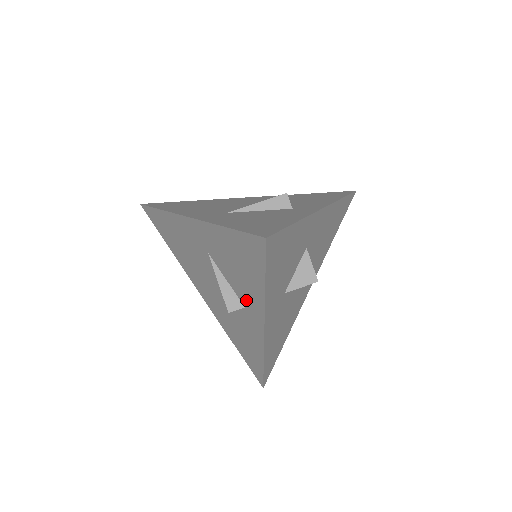
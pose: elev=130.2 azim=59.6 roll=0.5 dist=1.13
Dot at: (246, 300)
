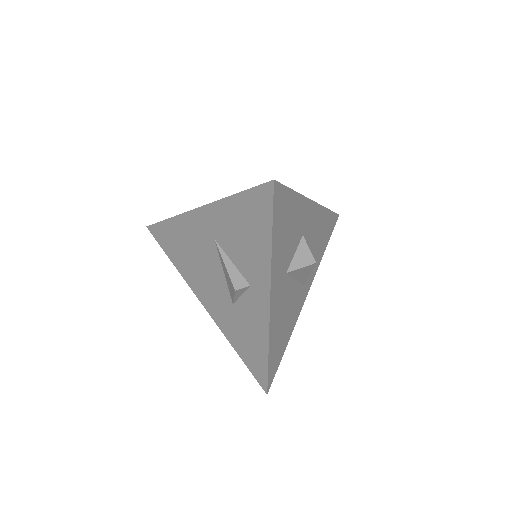
Dot at: (252, 274)
